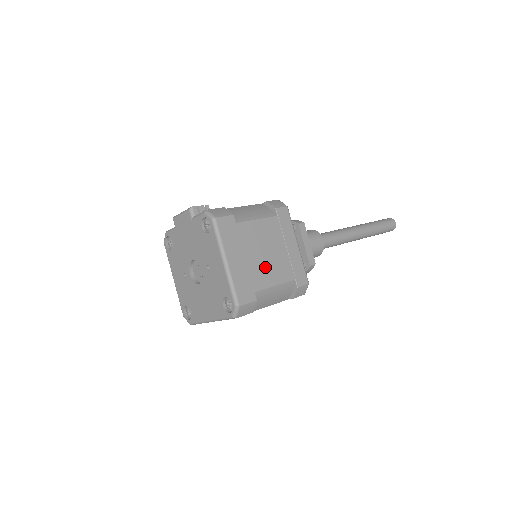
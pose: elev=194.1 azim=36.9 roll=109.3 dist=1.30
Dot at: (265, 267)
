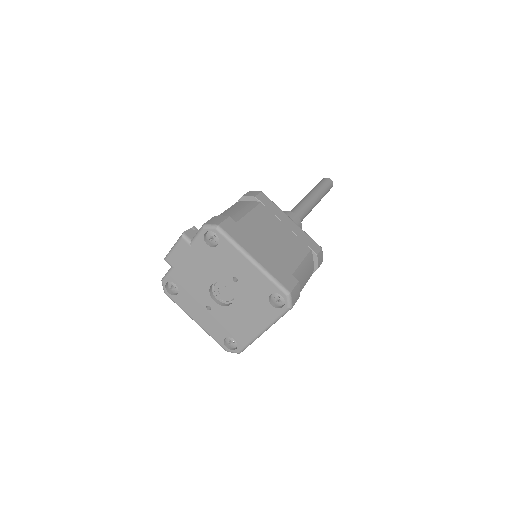
Dot at: (284, 250)
